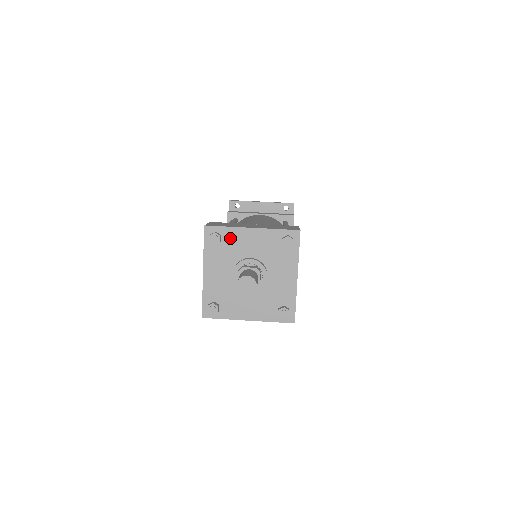
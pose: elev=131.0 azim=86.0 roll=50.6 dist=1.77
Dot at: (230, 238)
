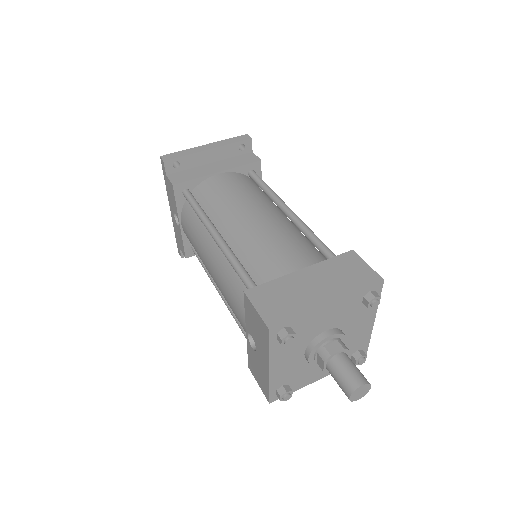
Dot at: (302, 325)
